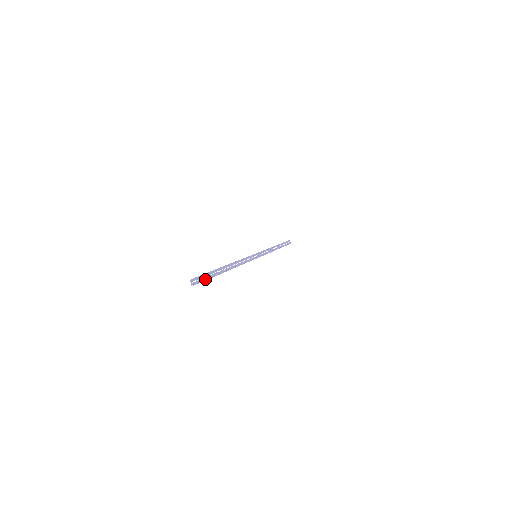
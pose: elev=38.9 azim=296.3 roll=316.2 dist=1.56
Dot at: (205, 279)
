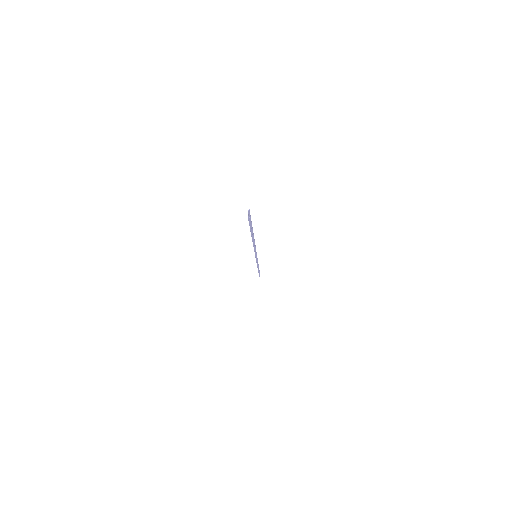
Dot at: (250, 225)
